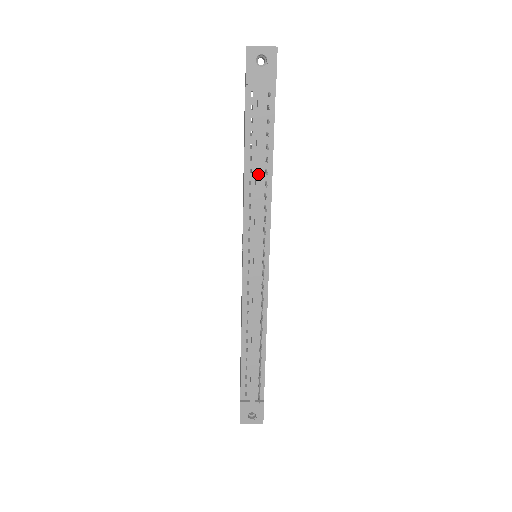
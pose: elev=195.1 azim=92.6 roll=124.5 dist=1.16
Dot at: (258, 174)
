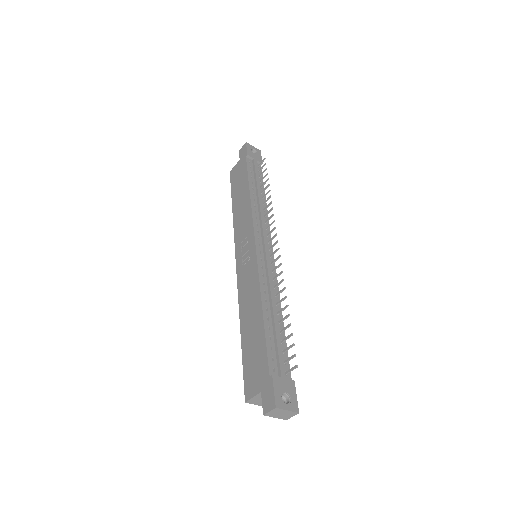
Dot at: (259, 195)
